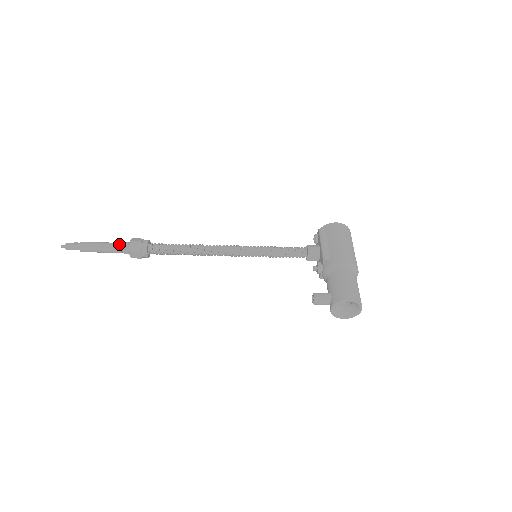
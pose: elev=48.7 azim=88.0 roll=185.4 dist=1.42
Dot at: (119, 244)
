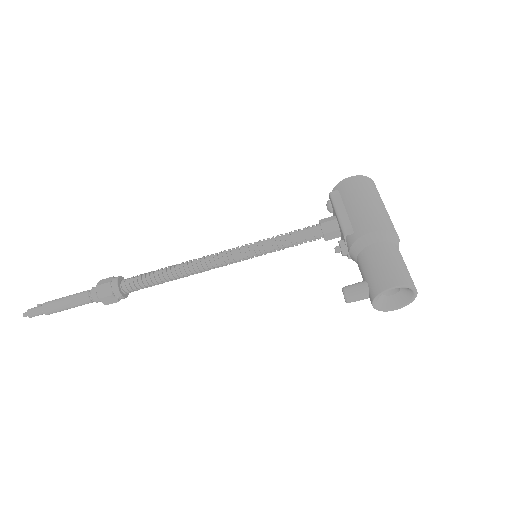
Dot at: (86, 293)
